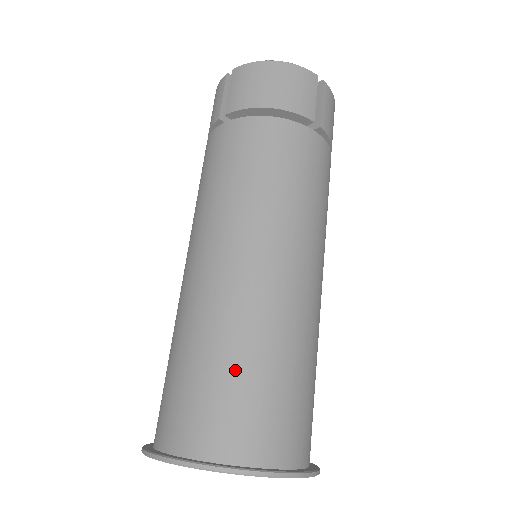
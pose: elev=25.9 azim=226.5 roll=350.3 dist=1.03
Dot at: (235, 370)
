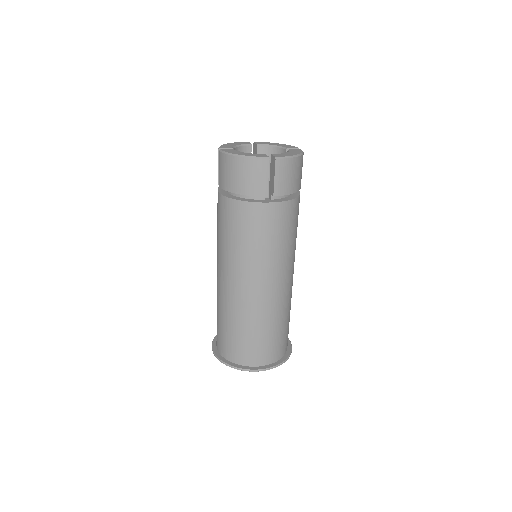
Dot at: (233, 331)
